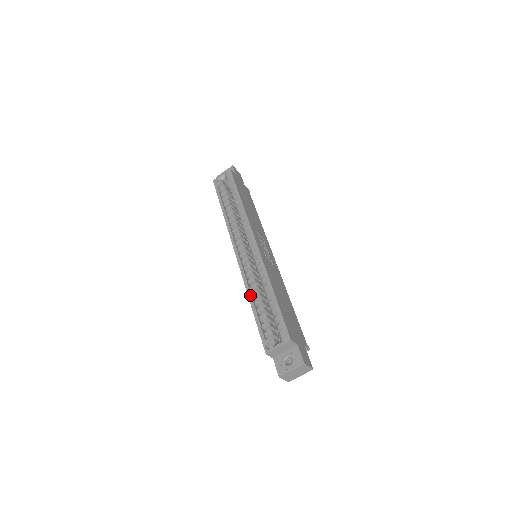
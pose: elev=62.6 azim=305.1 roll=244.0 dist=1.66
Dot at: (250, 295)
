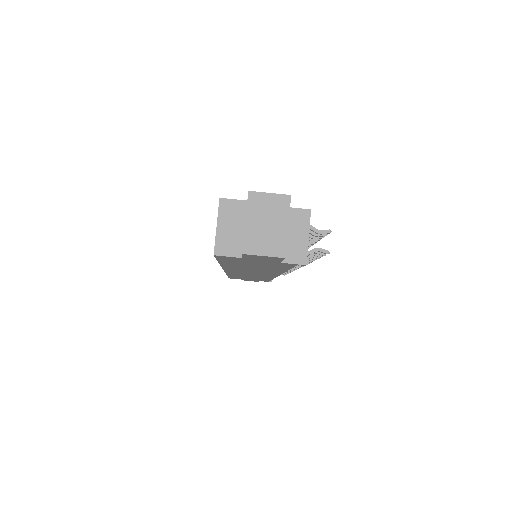
Dot at: occluded
